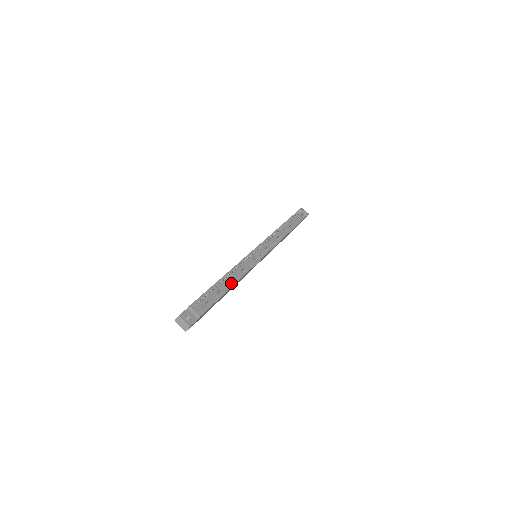
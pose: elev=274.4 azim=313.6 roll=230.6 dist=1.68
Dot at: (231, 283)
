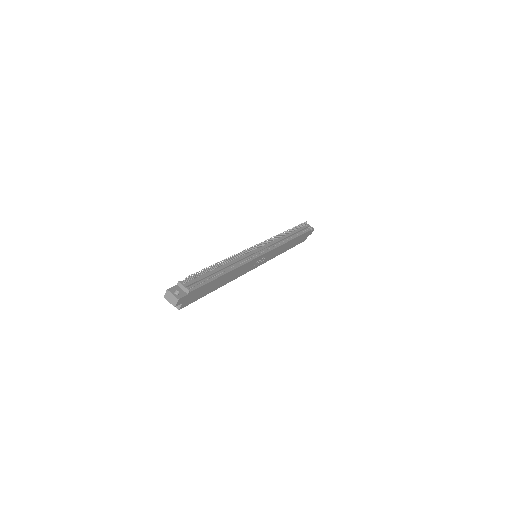
Dot at: (226, 270)
